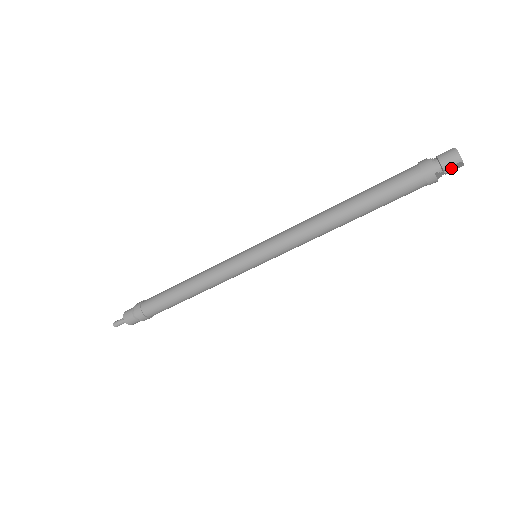
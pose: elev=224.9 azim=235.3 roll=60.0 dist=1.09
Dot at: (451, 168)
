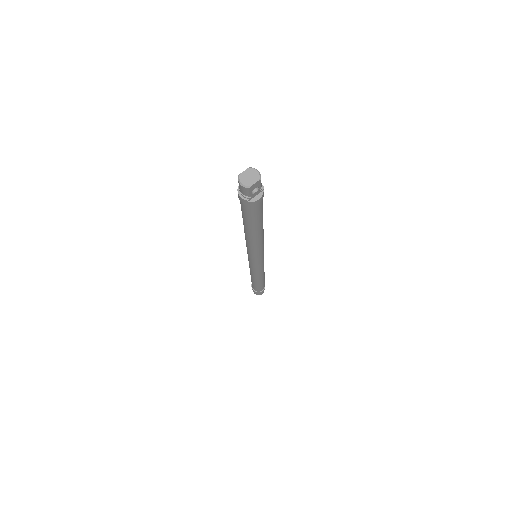
Dot at: (256, 186)
